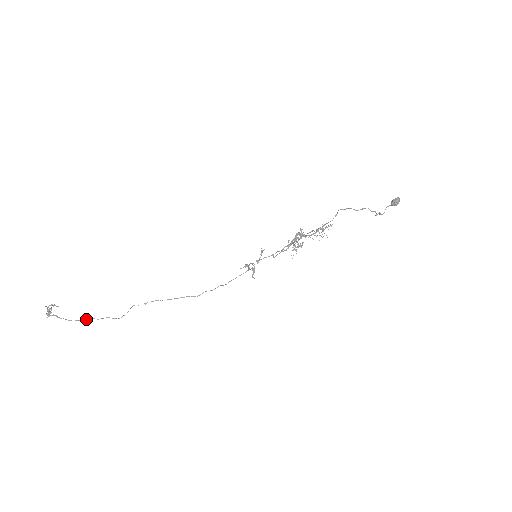
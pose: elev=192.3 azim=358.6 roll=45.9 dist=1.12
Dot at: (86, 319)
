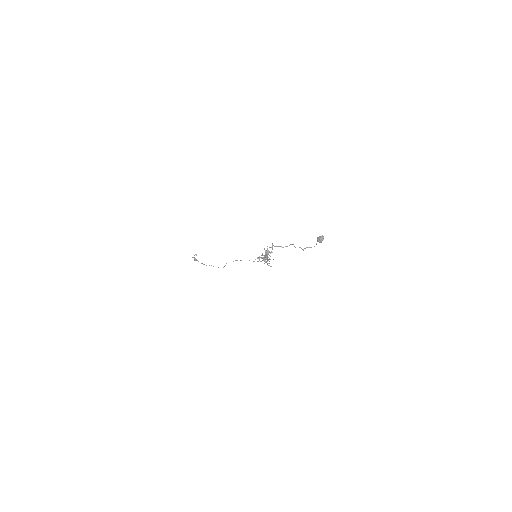
Dot at: occluded
